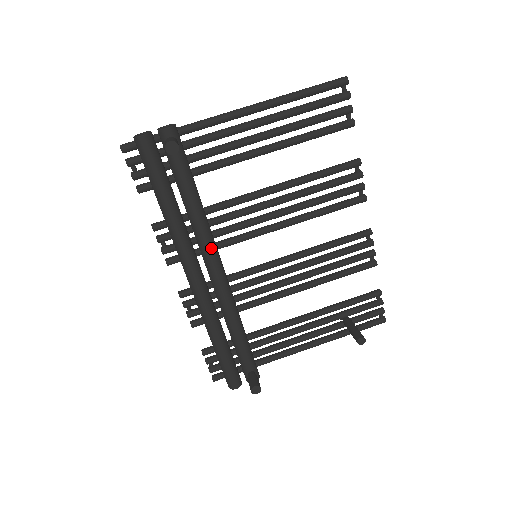
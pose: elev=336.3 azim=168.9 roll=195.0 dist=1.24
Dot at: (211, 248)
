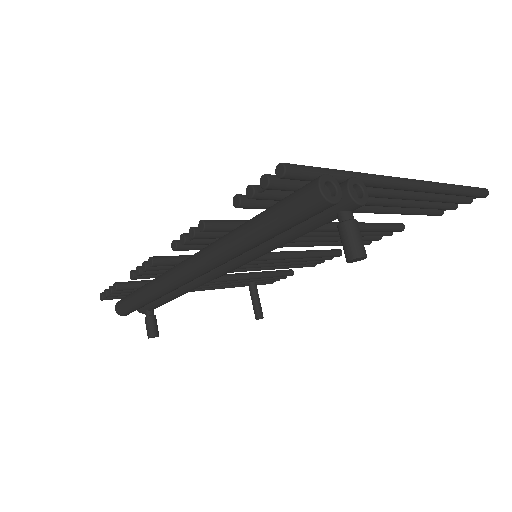
Dot at: occluded
